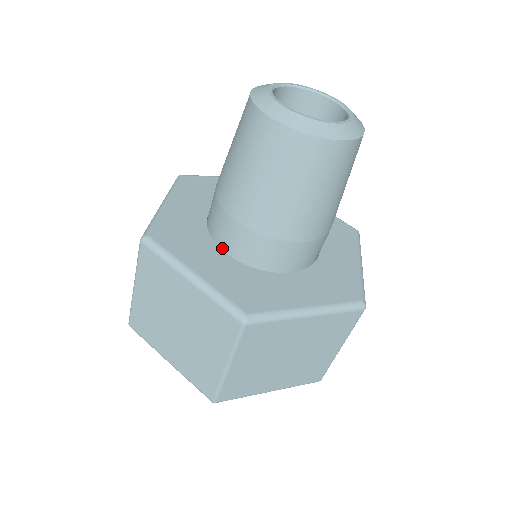
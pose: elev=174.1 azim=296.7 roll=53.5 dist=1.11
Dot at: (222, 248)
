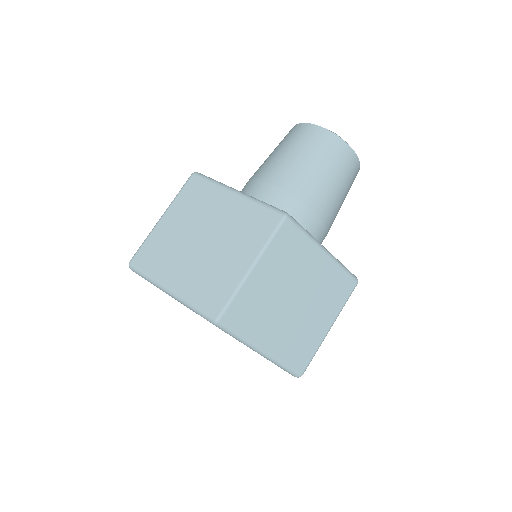
Dot at: occluded
